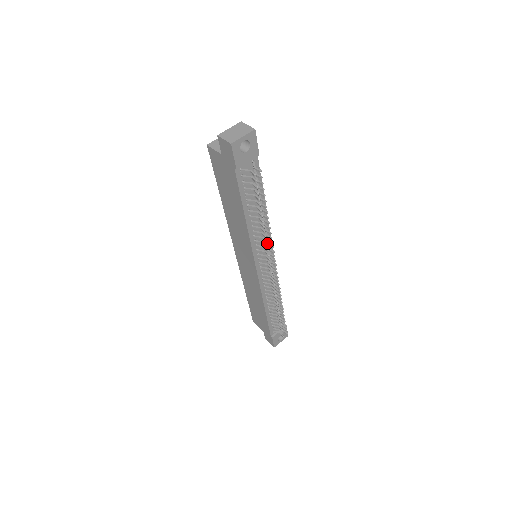
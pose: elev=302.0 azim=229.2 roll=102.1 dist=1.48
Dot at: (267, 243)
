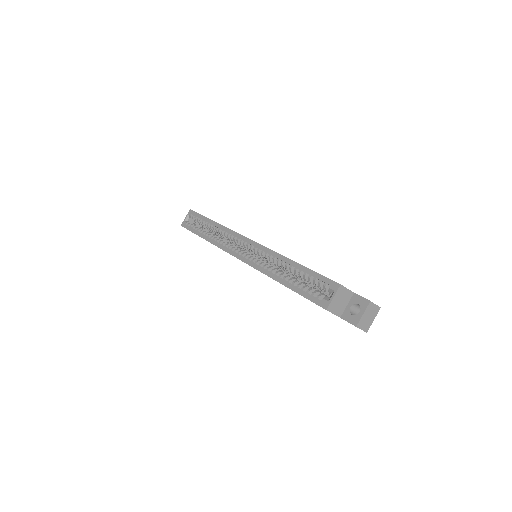
Dot at: occluded
